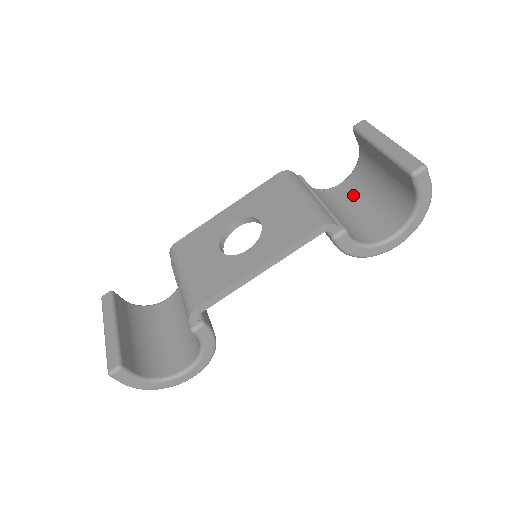
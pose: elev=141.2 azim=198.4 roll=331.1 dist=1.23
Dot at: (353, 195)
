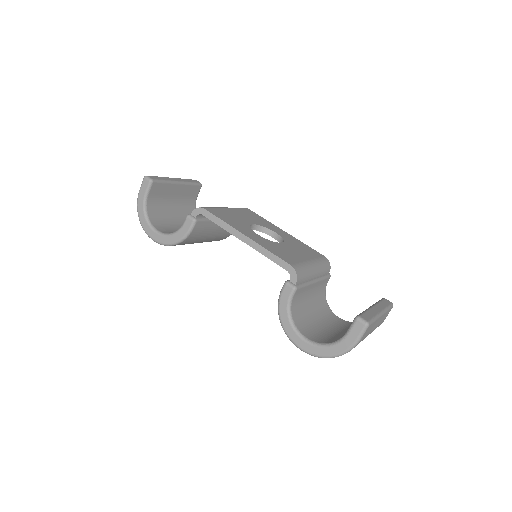
Dot at: (331, 322)
